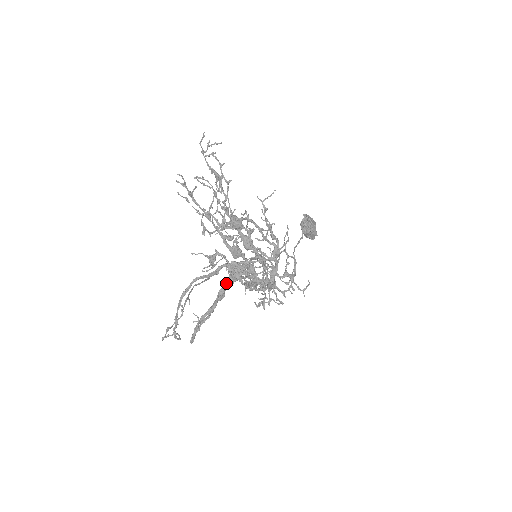
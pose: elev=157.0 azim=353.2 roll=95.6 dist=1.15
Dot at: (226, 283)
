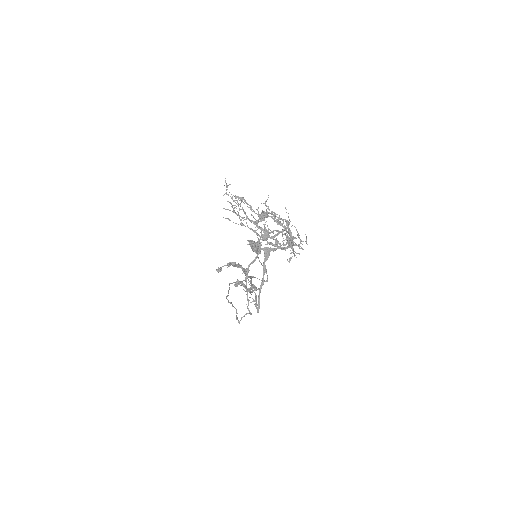
Dot at: (265, 261)
